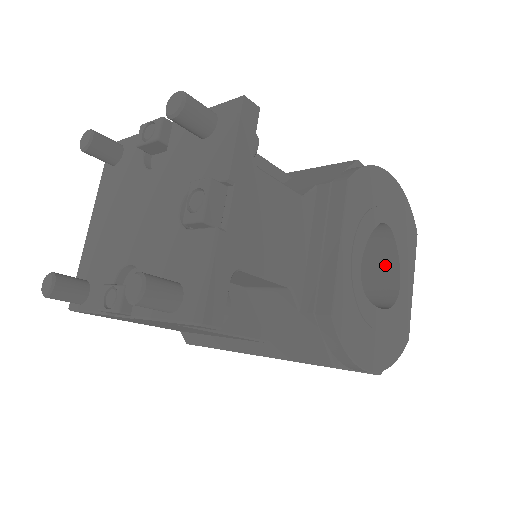
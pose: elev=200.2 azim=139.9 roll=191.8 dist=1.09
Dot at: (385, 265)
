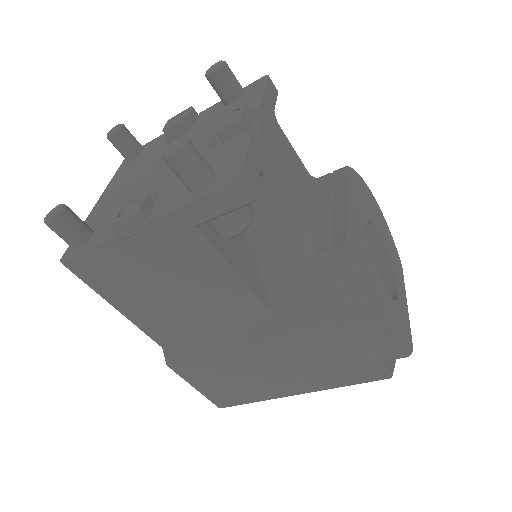
Dot at: (379, 276)
